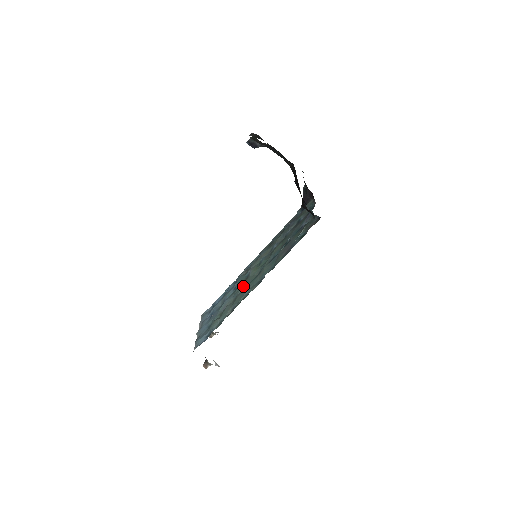
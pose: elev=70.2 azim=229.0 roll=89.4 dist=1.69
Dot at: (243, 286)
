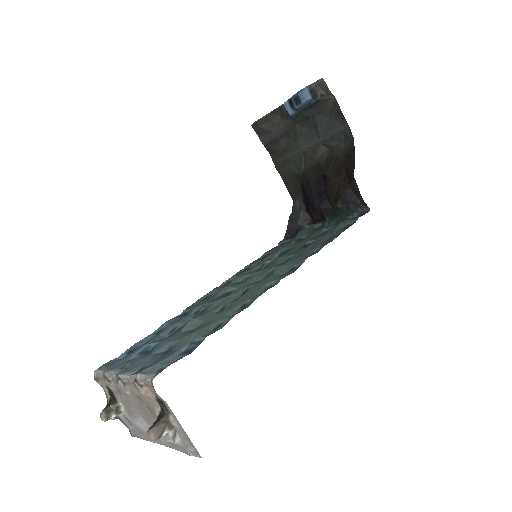
Dot at: (234, 294)
